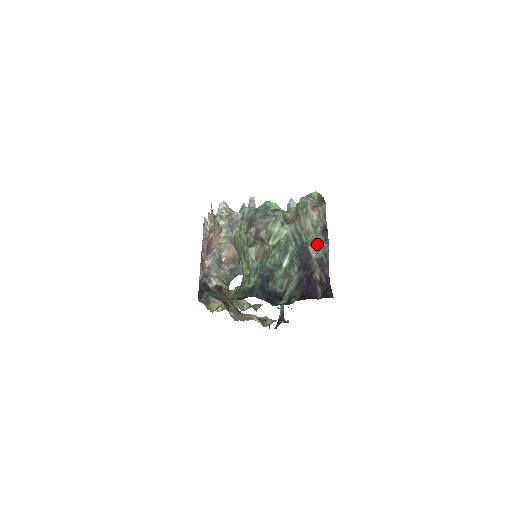
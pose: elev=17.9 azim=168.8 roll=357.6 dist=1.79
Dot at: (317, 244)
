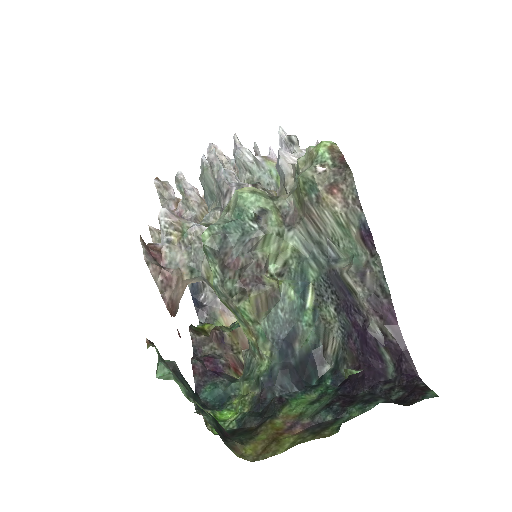
Dot at: (358, 267)
